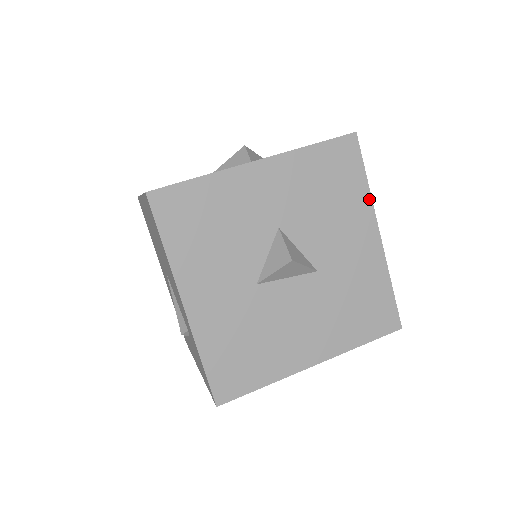
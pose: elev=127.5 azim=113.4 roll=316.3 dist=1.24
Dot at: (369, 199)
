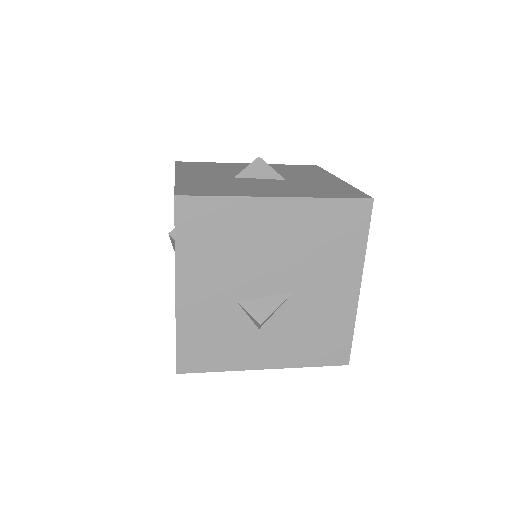
Dot at: (329, 174)
